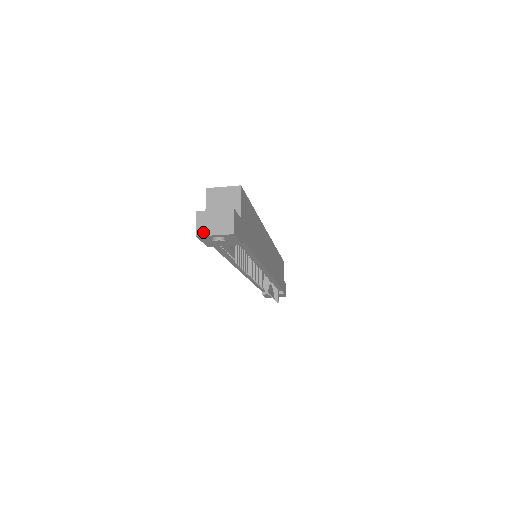
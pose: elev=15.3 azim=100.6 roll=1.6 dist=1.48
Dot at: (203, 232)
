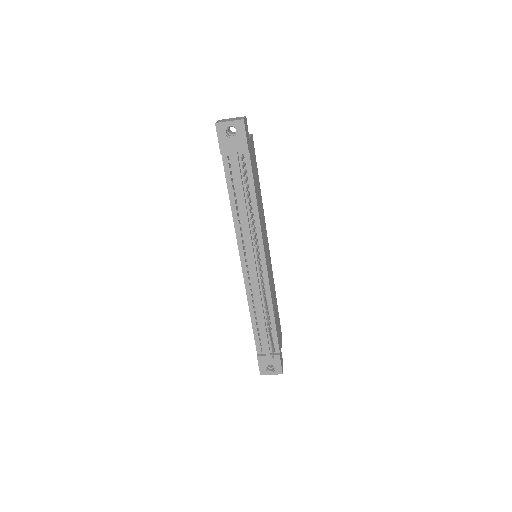
Dot at: (221, 122)
